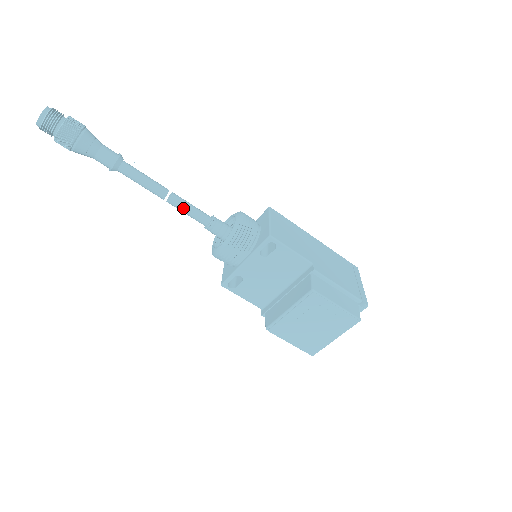
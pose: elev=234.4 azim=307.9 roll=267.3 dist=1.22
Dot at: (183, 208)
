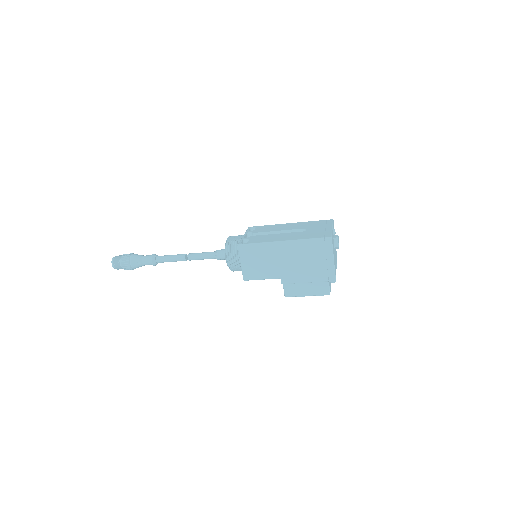
Dot at: occluded
